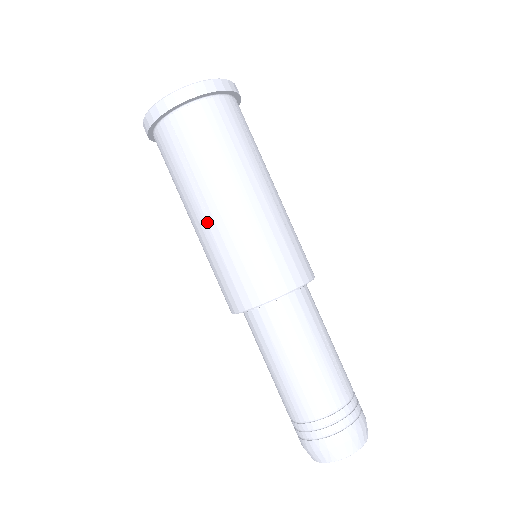
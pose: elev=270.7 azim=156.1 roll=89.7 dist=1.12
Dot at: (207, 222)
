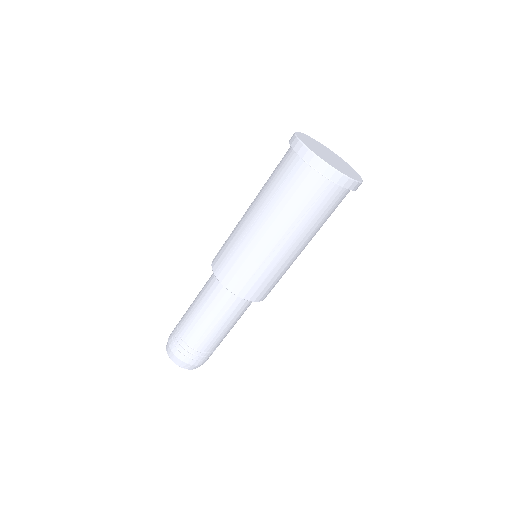
Dot at: (246, 212)
